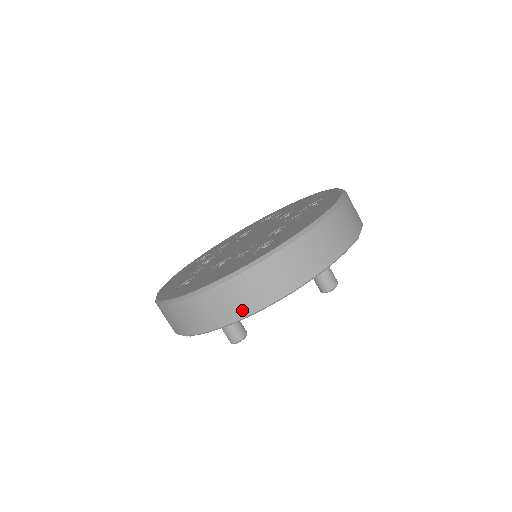
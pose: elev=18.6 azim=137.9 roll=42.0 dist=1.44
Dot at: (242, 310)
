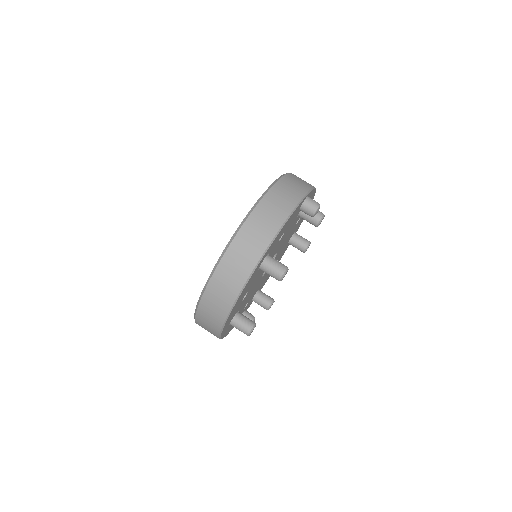
Dot at: (218, 322)
